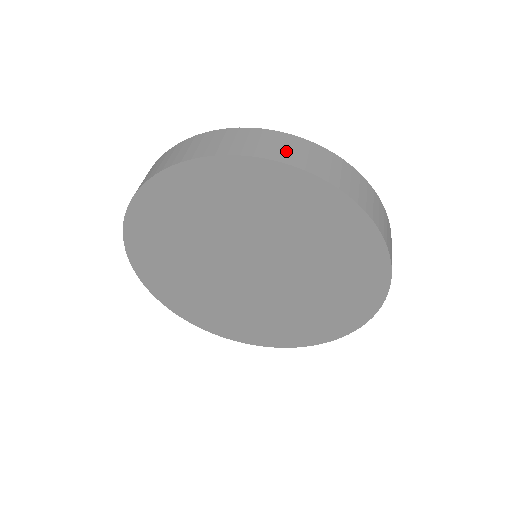
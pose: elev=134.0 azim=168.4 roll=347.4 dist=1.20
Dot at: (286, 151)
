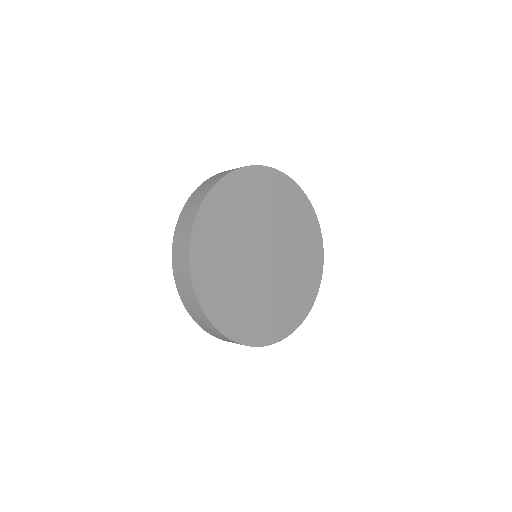
Dot at: occluded
